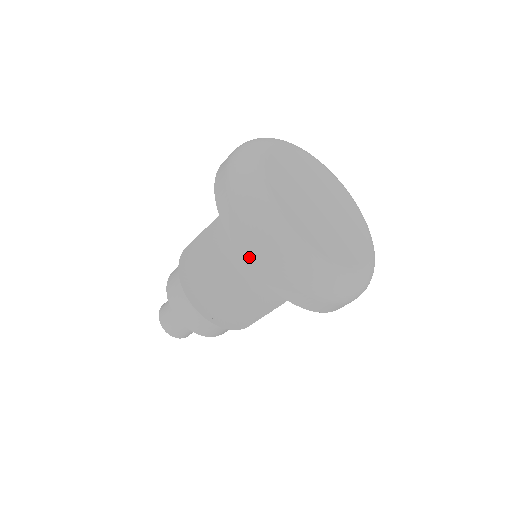
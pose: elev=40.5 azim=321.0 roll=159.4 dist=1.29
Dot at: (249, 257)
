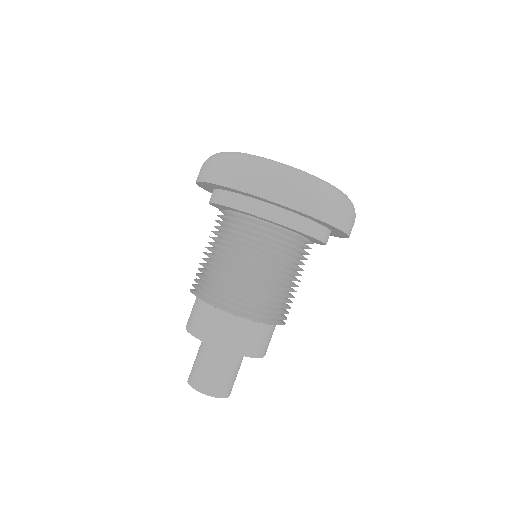
Dot at: (218, 178)
